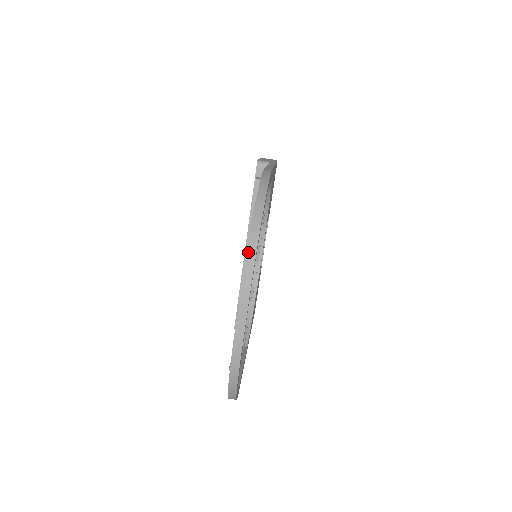
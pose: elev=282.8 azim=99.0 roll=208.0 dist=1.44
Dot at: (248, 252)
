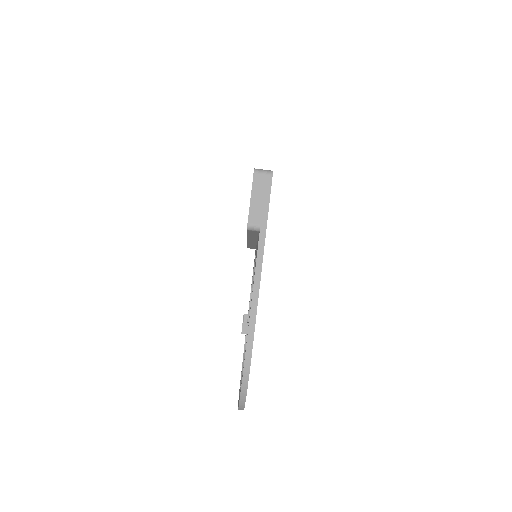
Dot at: (239, 408)
